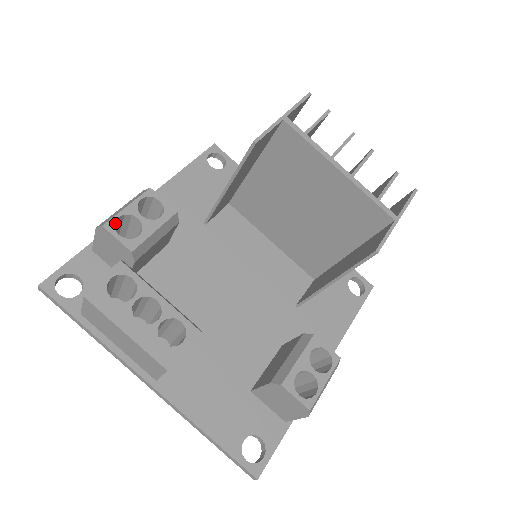
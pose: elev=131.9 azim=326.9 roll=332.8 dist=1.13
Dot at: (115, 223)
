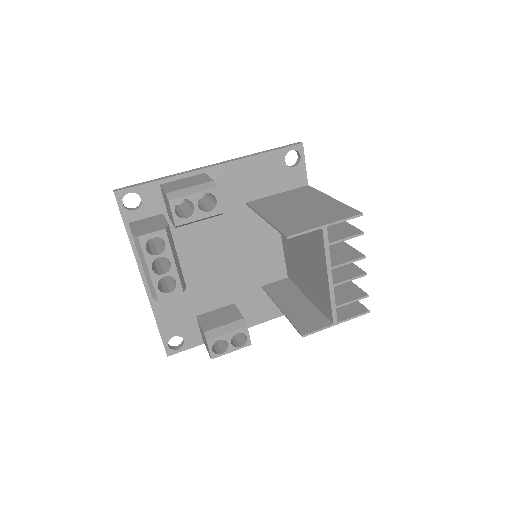
Dot at: (179, 199)
